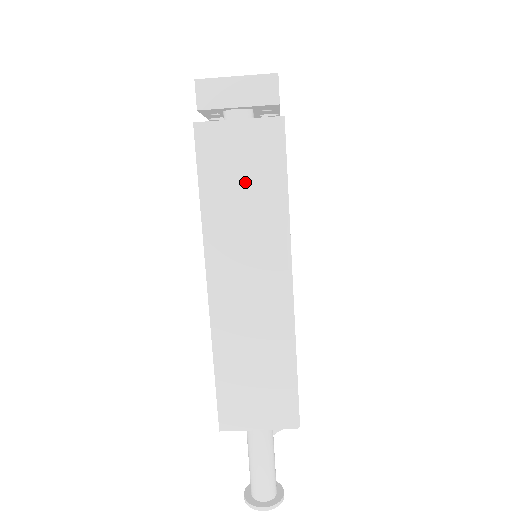
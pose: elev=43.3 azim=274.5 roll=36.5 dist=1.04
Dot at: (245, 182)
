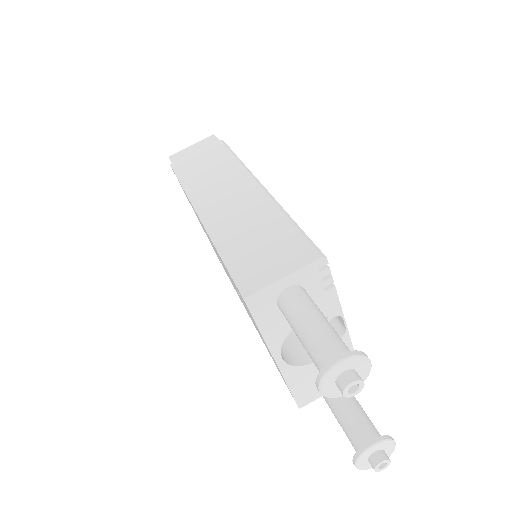
Dot at: (209, 166)
